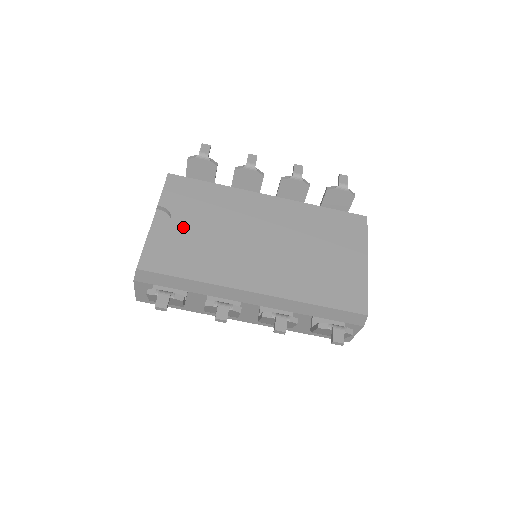
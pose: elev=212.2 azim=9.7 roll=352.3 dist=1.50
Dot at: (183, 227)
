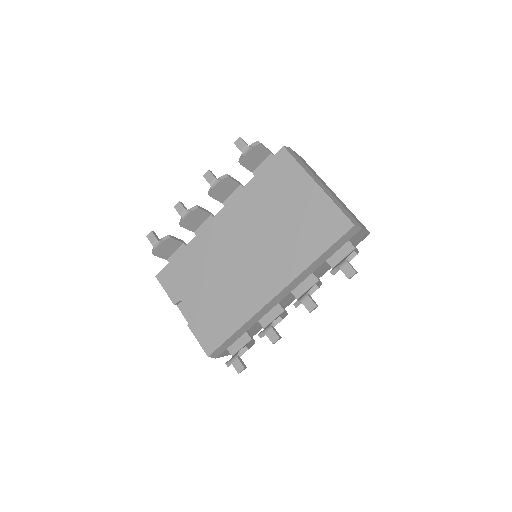
Dot at: (200, 302)
